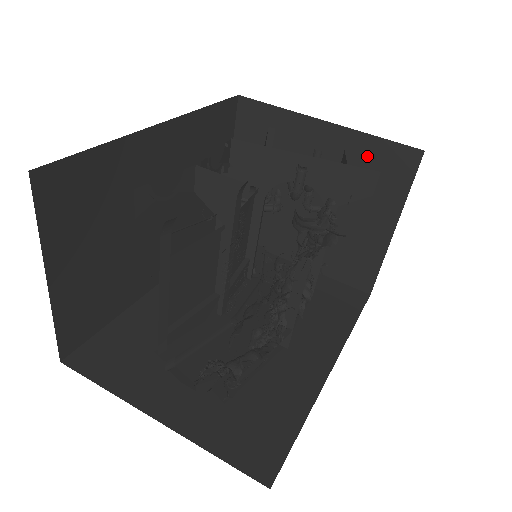
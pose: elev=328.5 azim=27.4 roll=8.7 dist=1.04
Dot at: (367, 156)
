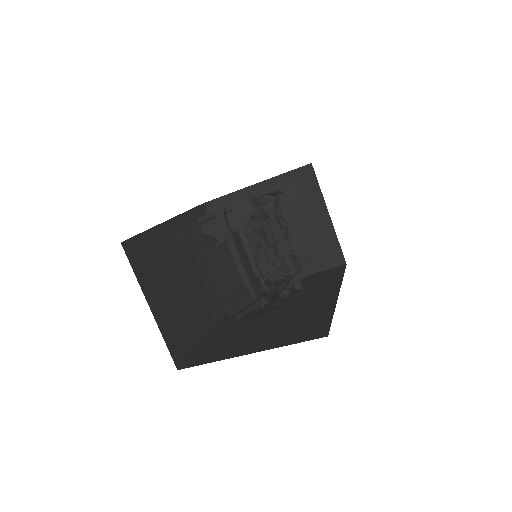
Dot at: occluded
